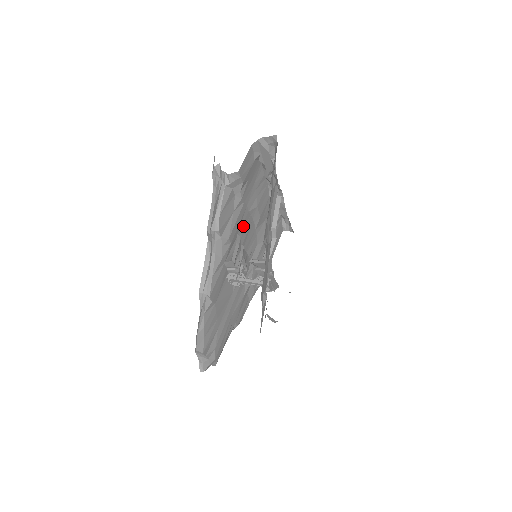
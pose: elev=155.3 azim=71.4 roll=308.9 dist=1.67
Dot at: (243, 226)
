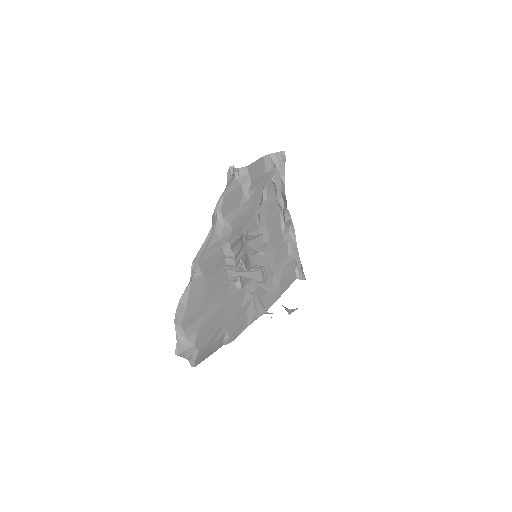
Dot at: (249, 231)
